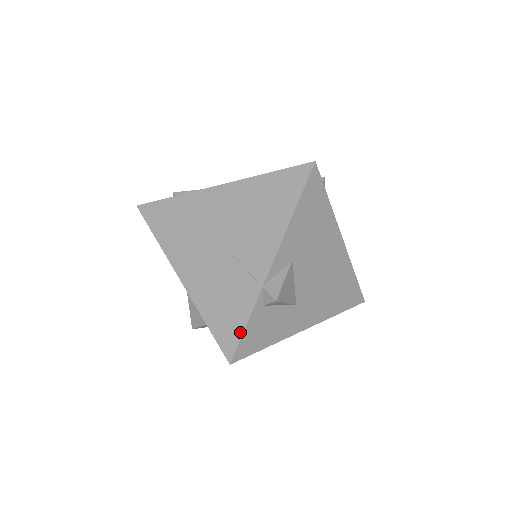
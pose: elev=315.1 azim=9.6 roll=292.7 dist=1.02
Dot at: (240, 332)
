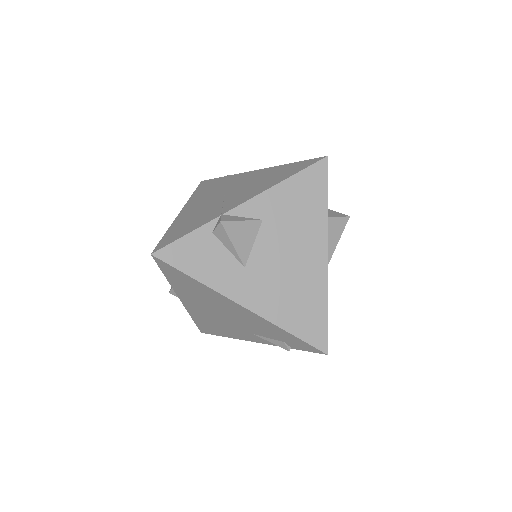
Dot at: (179, 237)
